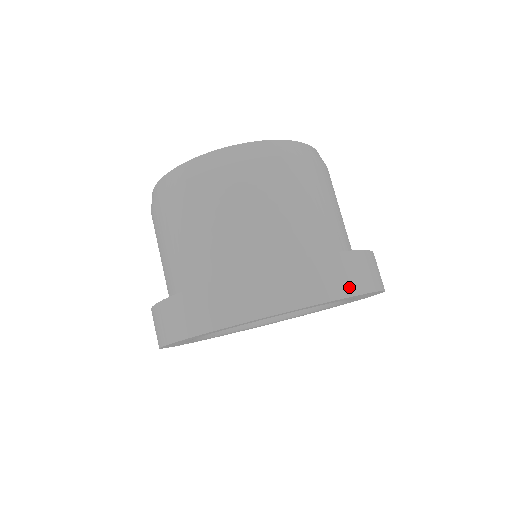
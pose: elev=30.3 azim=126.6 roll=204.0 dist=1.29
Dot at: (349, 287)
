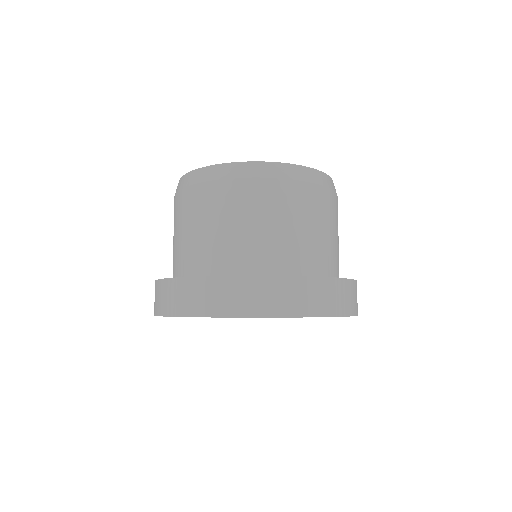
Dot at: occluded
